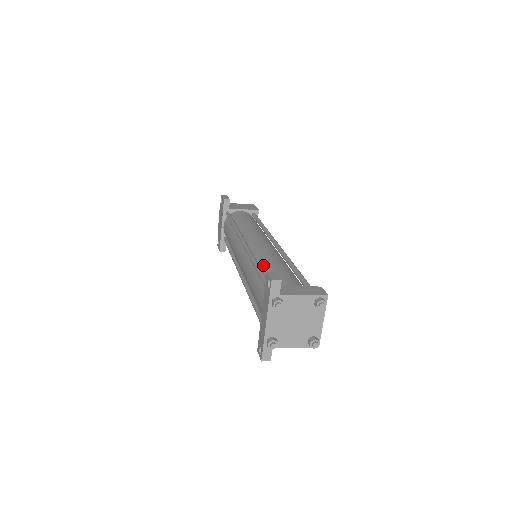
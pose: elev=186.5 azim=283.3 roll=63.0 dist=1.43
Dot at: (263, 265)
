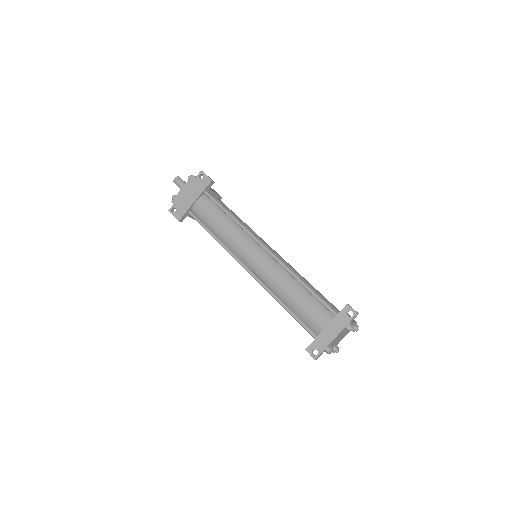
Dot at: occluded
